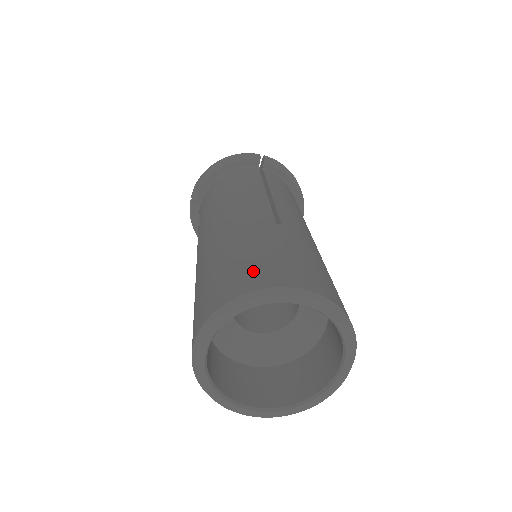
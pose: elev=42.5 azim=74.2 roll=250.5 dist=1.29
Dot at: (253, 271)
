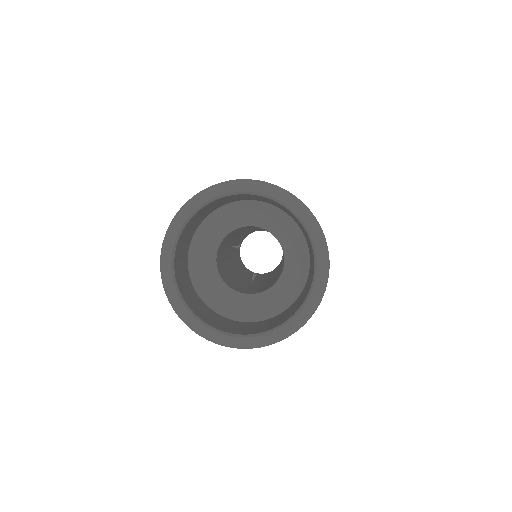
Dot at: occluded
